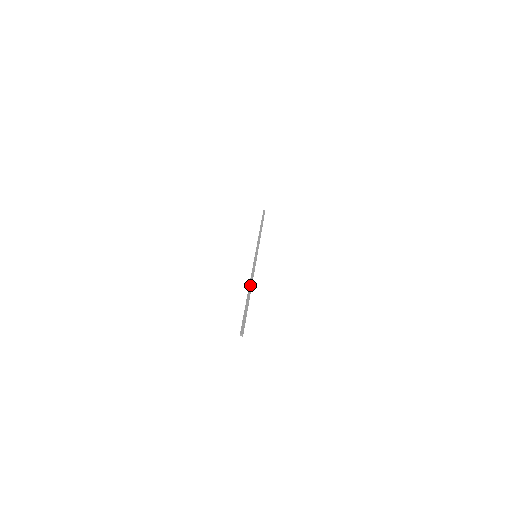
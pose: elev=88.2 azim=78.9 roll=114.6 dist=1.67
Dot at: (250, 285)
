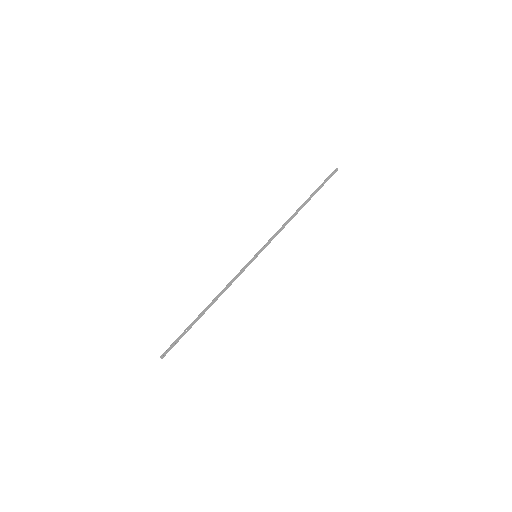
Dot at: (215, 300)
